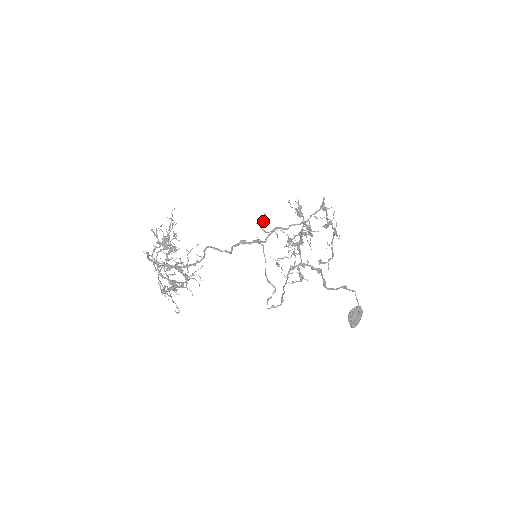
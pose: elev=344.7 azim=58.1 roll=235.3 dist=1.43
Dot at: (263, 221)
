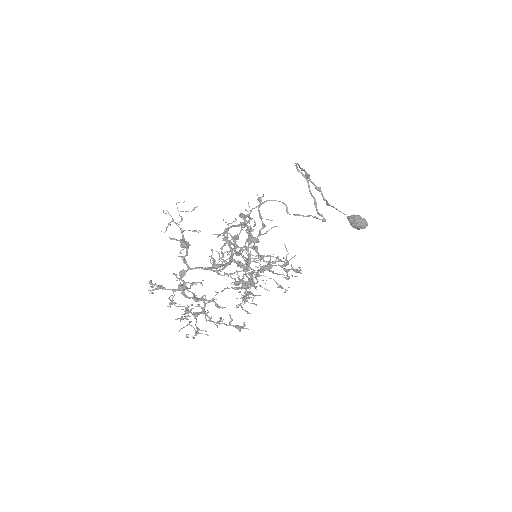
Dot at: (222, 254)
